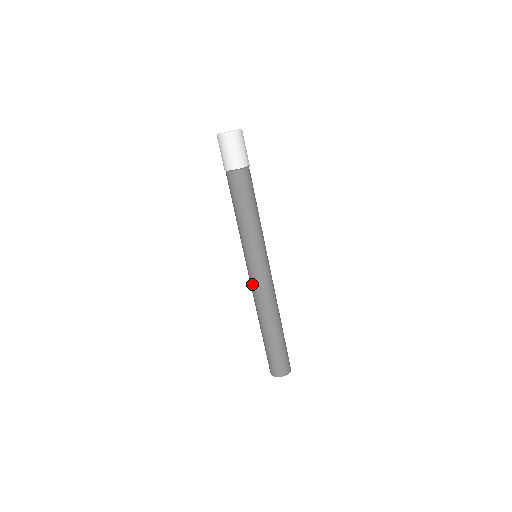
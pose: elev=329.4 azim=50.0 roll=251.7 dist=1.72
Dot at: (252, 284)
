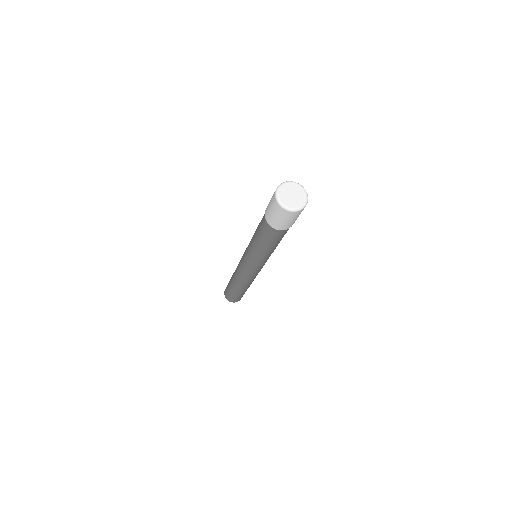
Dot at: (241, 270)
